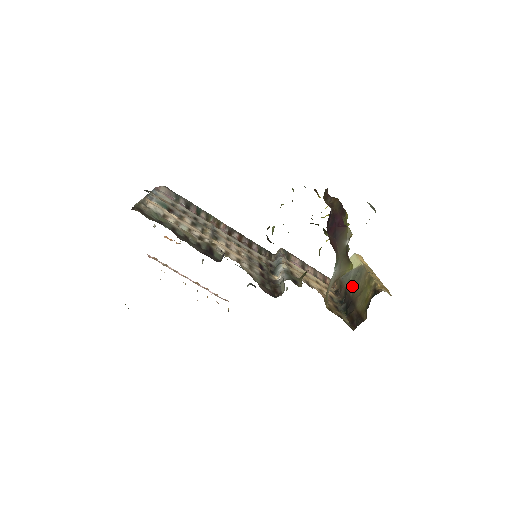
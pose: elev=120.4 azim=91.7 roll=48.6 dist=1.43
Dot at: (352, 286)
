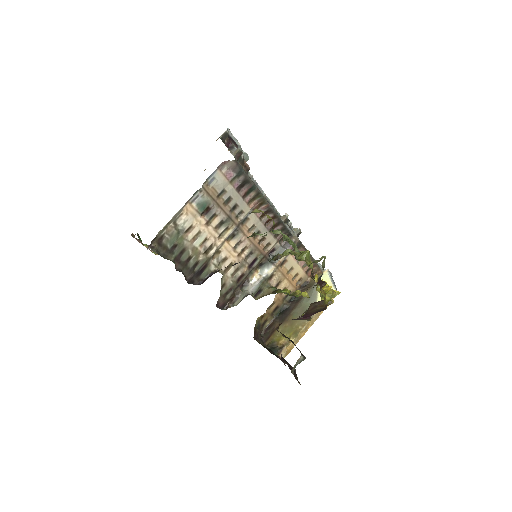
Dot at: (300, 309)
